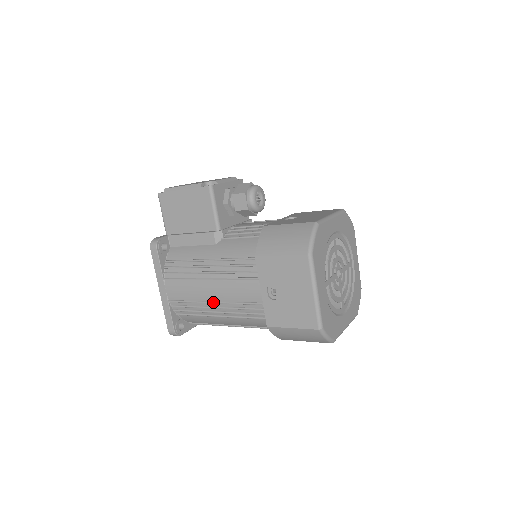
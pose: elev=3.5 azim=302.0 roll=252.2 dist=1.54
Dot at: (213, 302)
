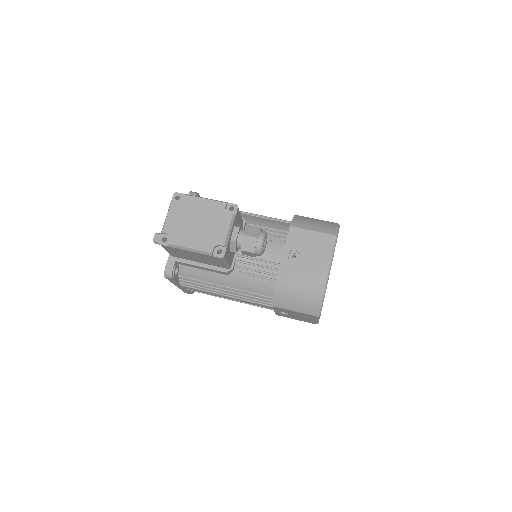
Dot at: occluded
